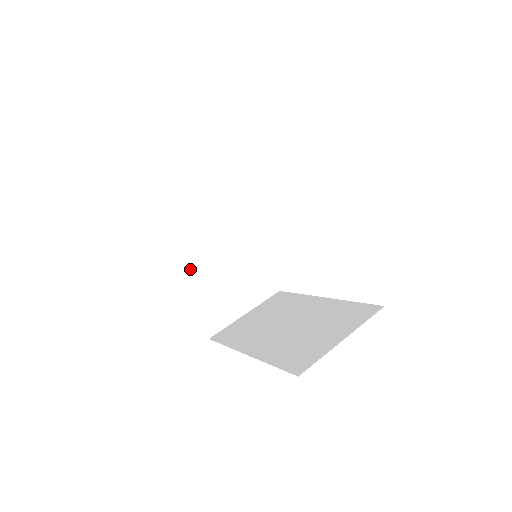
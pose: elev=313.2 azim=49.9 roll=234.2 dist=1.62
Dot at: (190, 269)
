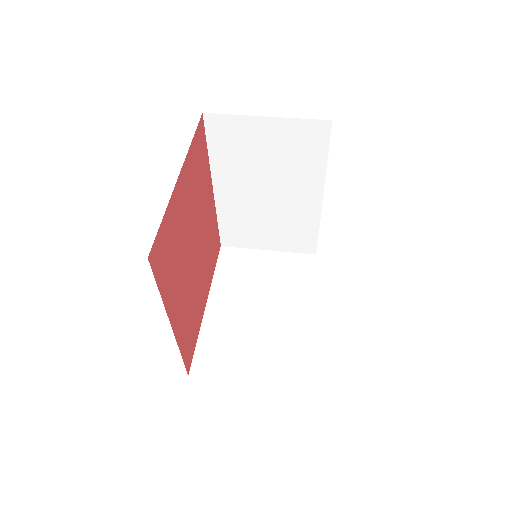
Dot at: (223, 304)
